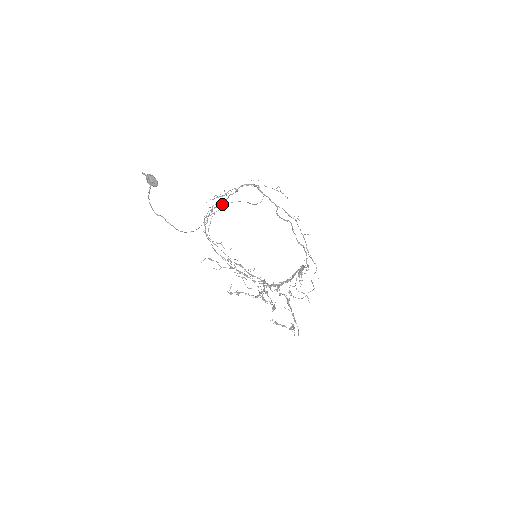
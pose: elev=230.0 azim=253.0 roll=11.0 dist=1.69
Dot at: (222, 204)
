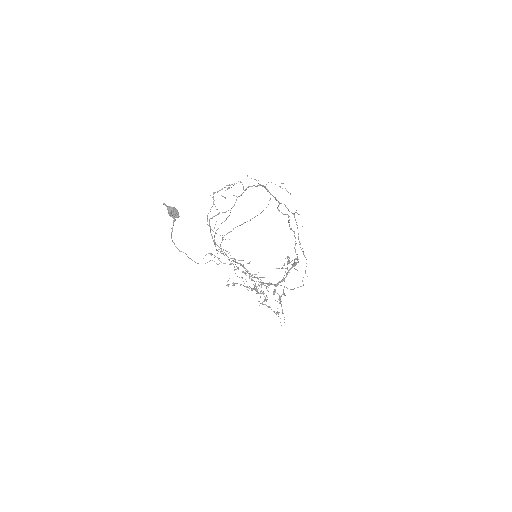
Dot at: occluded
